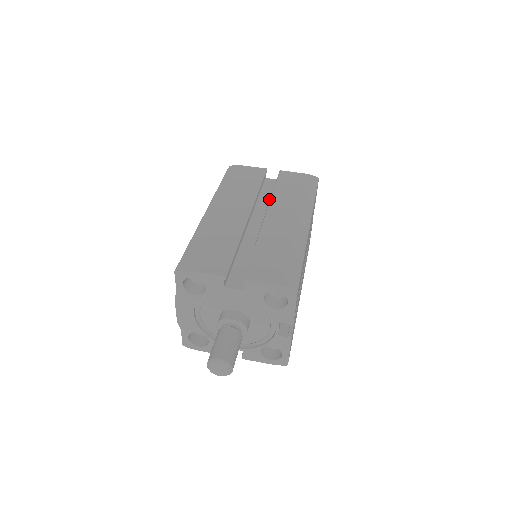
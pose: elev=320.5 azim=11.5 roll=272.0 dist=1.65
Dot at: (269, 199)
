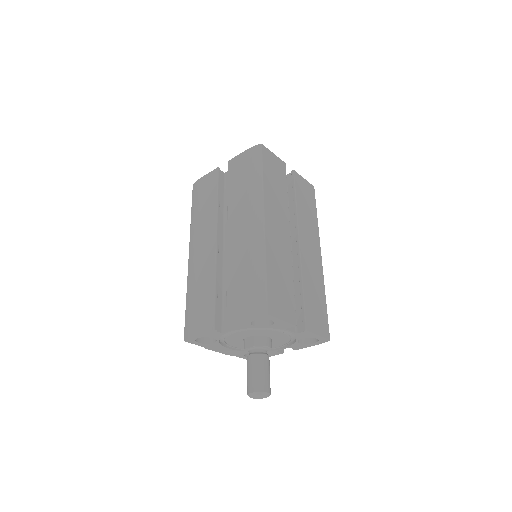
Dot at: occluded
